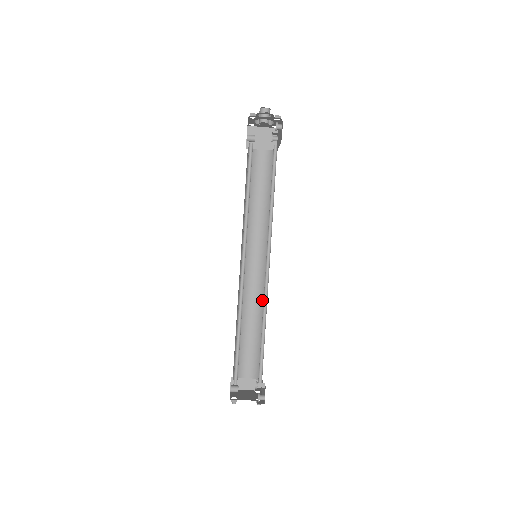
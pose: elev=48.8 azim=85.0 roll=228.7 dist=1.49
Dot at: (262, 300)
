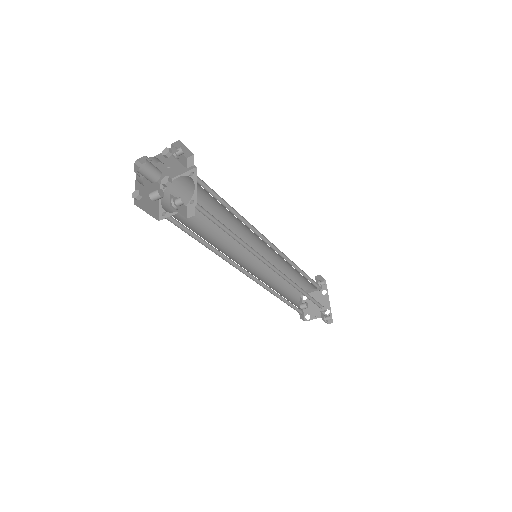
Dot at: (287, 262)
